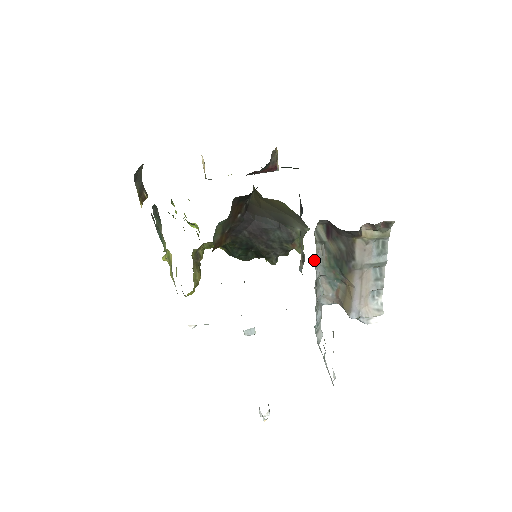
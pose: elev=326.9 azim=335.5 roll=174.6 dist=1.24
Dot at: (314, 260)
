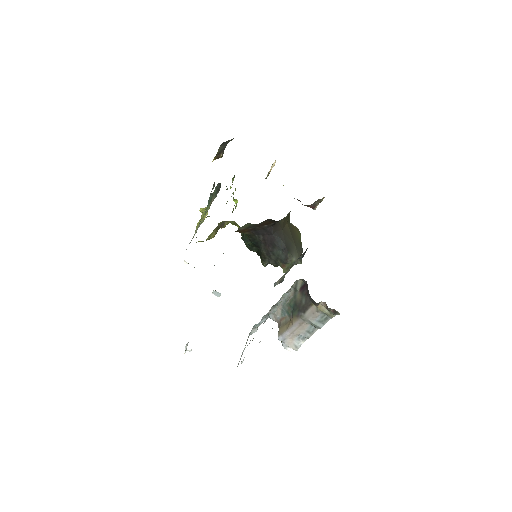
Dot at: (283, 294)
